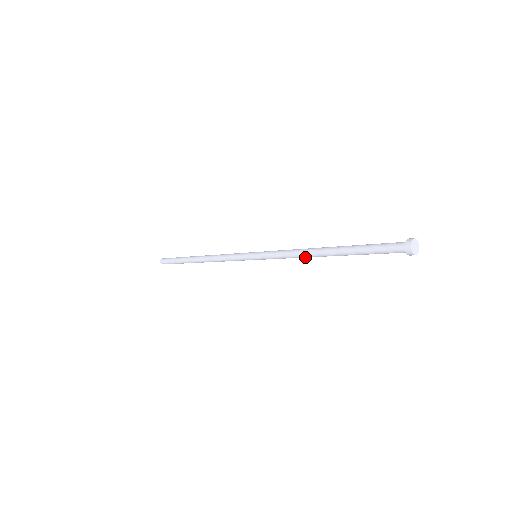
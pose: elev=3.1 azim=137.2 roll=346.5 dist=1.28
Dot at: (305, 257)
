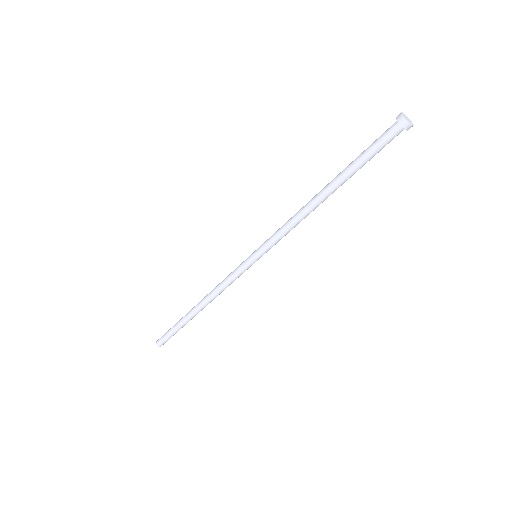
Dot at: (307, 215)
